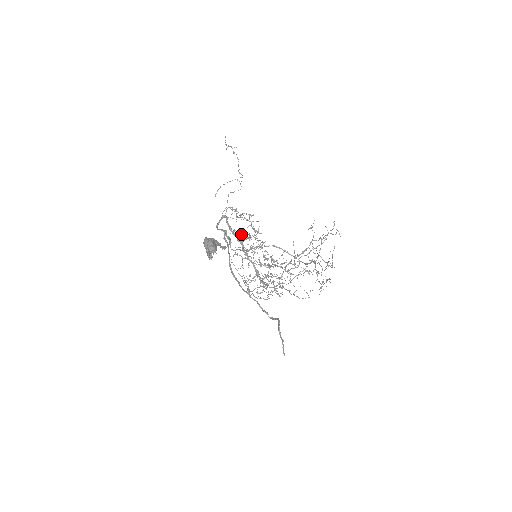
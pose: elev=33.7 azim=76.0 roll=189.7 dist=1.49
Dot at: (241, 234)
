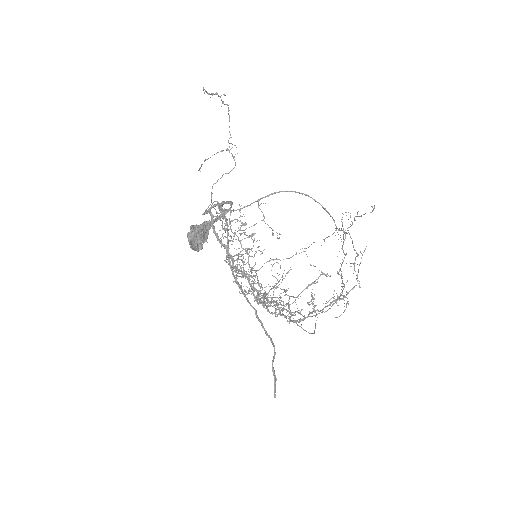
Dot at: (232, 240)
